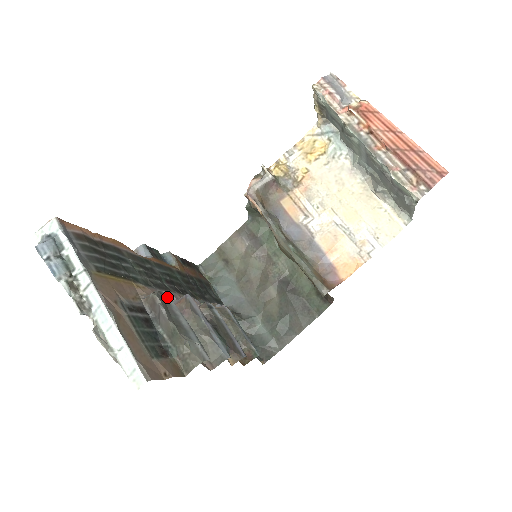
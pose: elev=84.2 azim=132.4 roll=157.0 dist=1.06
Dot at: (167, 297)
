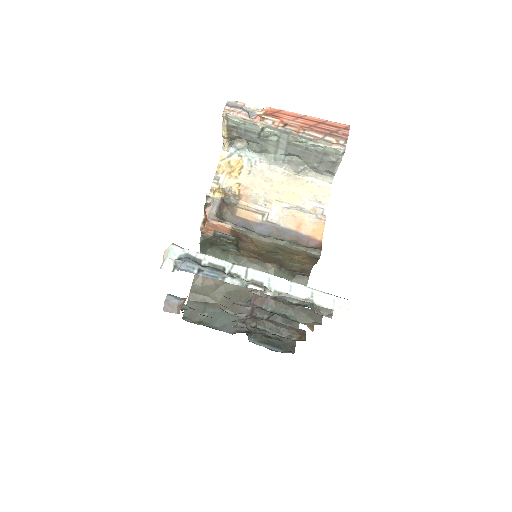
Dot at: occluded
